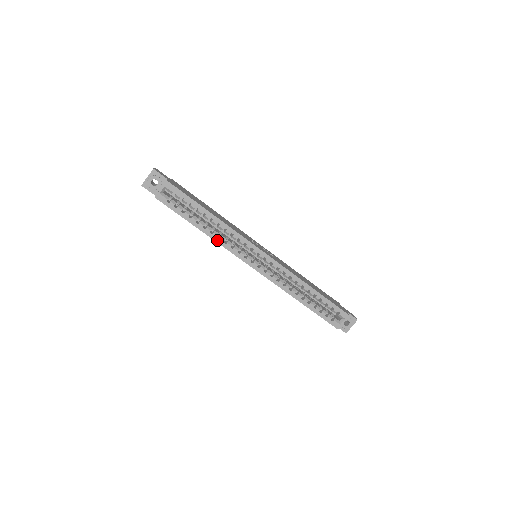
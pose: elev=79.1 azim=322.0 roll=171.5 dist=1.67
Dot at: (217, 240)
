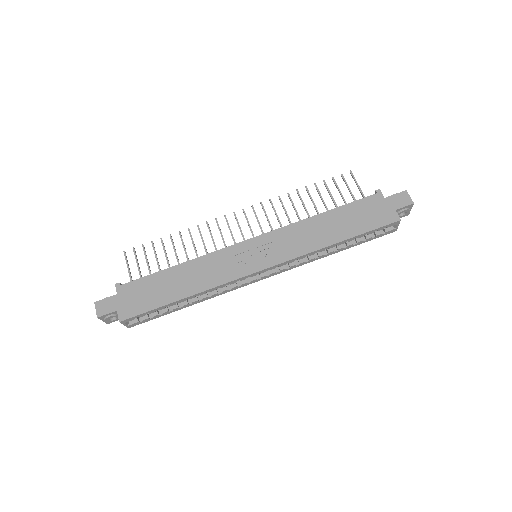
Dot at: (211, 297)
